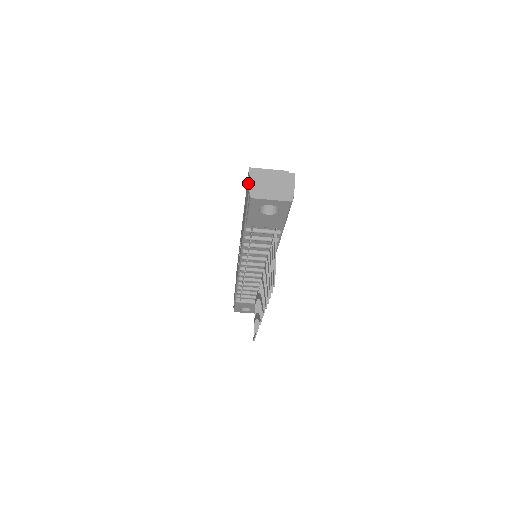
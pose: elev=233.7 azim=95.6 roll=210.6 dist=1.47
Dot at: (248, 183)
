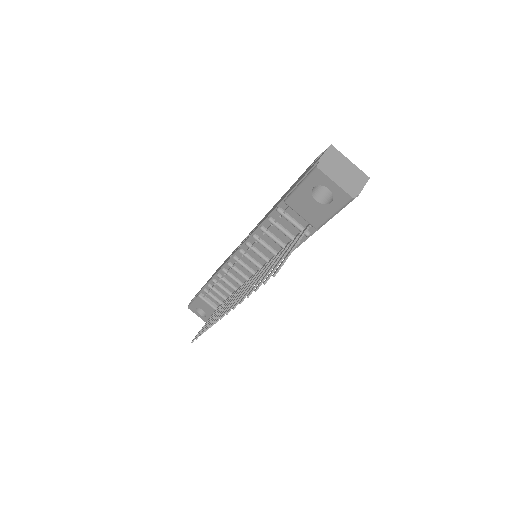
Dot at: occluded
